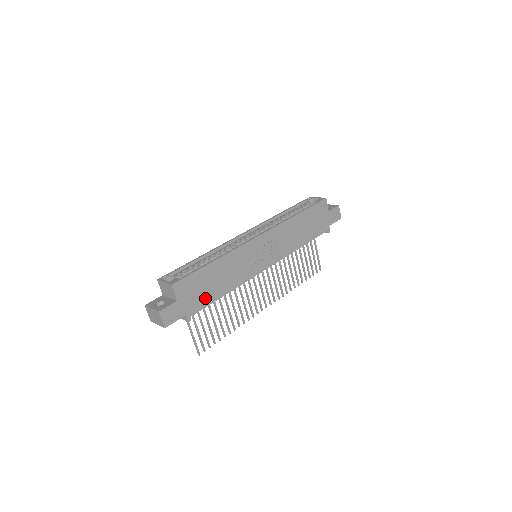
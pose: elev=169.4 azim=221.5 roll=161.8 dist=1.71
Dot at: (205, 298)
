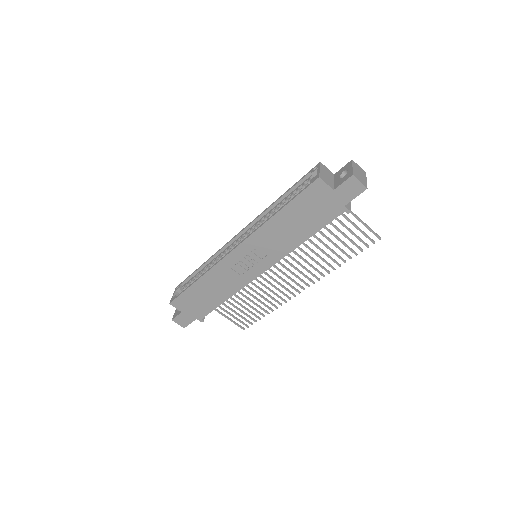
Dot at: (206, 306)
